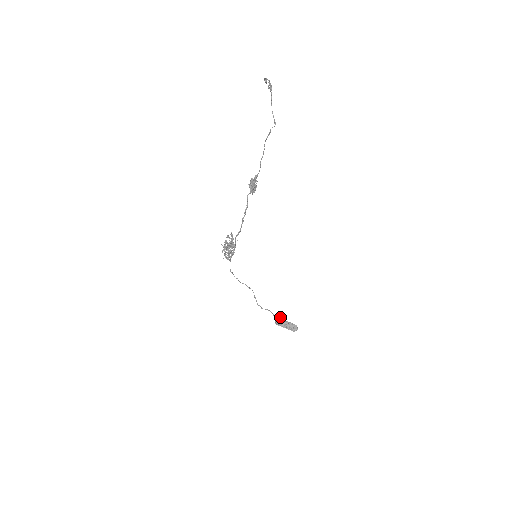
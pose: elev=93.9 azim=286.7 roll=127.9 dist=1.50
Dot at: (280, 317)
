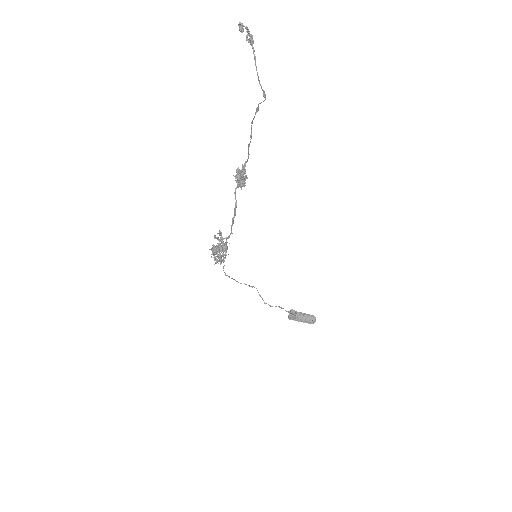
Dot at: (293, 310)
